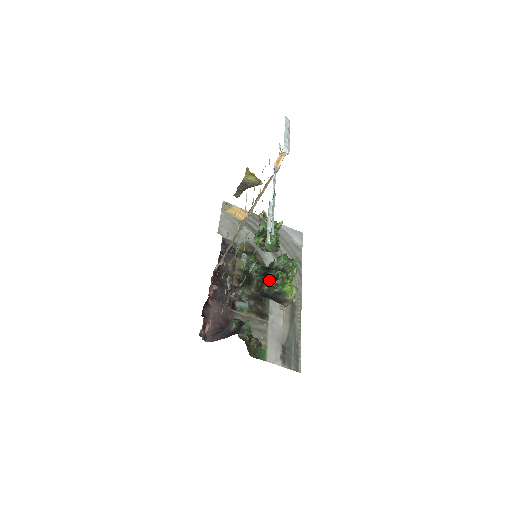
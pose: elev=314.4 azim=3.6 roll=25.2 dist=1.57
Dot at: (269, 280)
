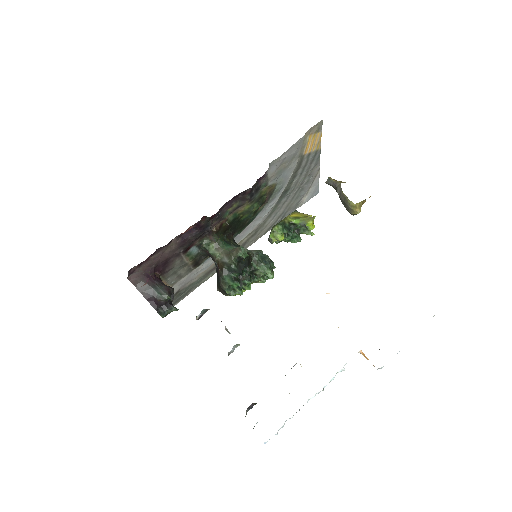
Dot at: (235, 282)
